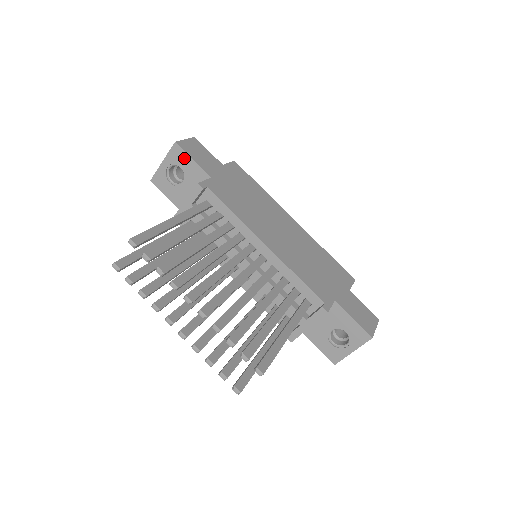
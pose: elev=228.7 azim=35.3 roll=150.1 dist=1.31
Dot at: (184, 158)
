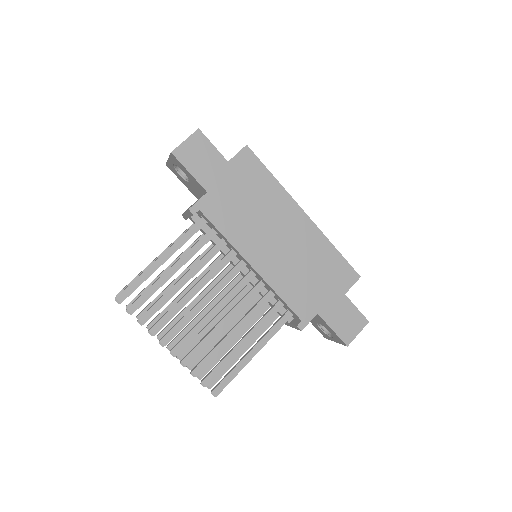
Dot at: (182, 167)
